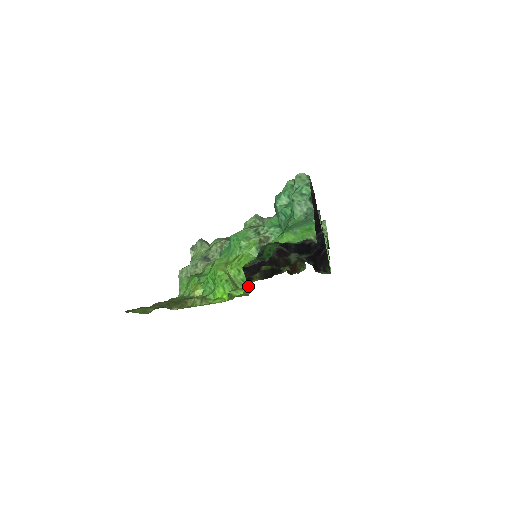
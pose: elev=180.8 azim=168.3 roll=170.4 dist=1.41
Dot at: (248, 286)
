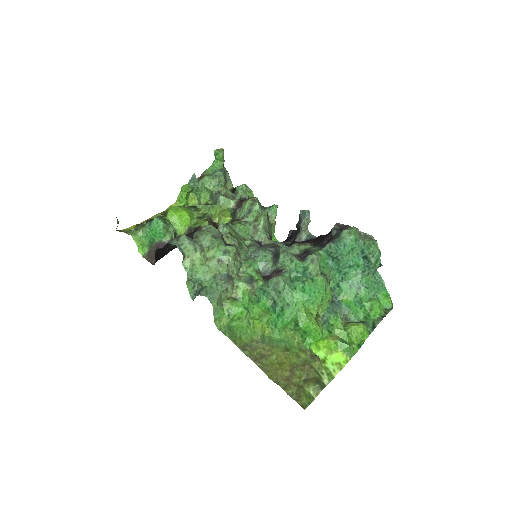
Dot at: (359, 345)
